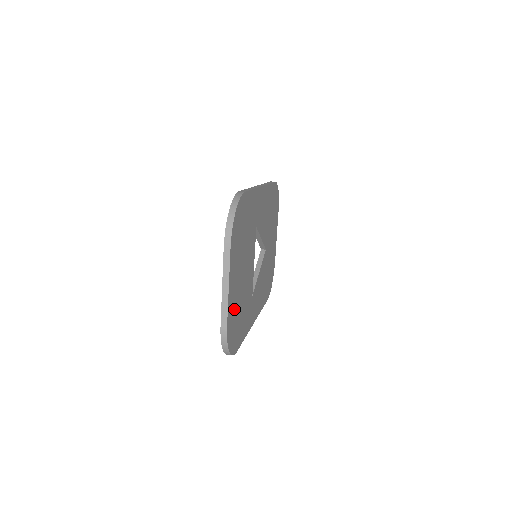
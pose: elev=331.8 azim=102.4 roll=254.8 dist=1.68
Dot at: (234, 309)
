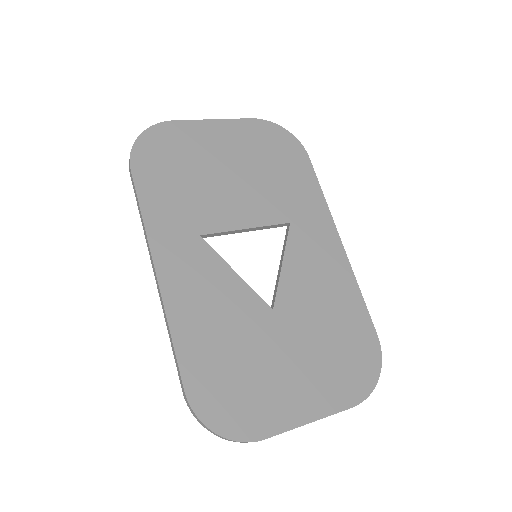
Dot at: (190, 145)
